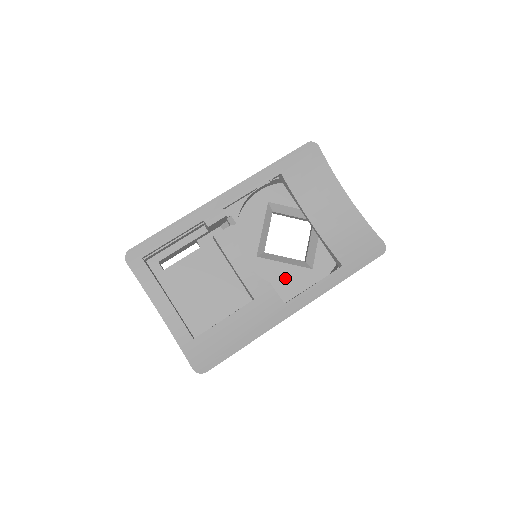
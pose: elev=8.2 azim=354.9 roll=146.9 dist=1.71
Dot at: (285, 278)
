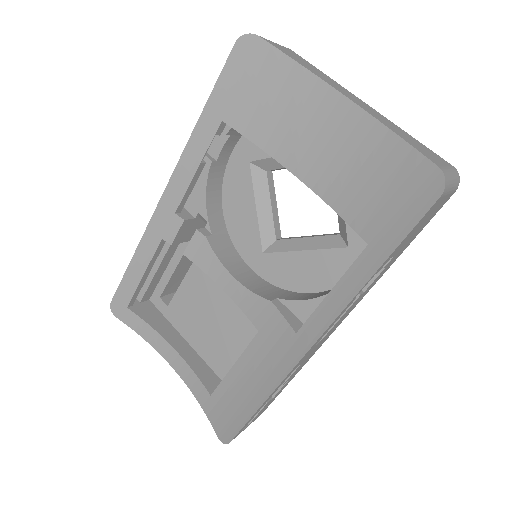
Dot at: (311, 274)
